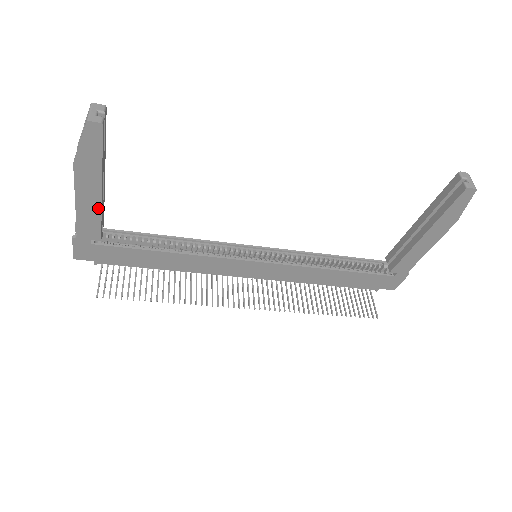
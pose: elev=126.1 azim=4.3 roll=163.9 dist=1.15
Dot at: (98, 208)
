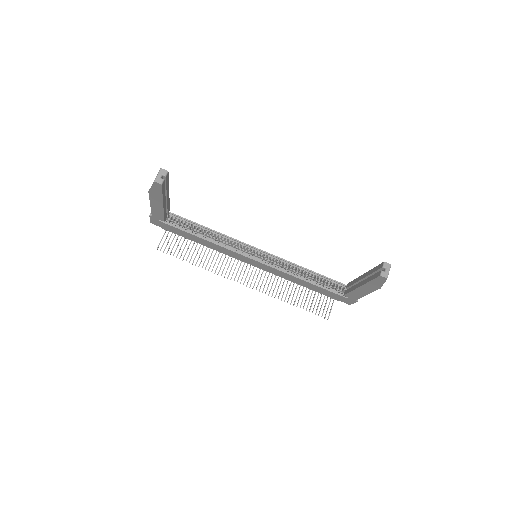
Dot at: (162, 210)
